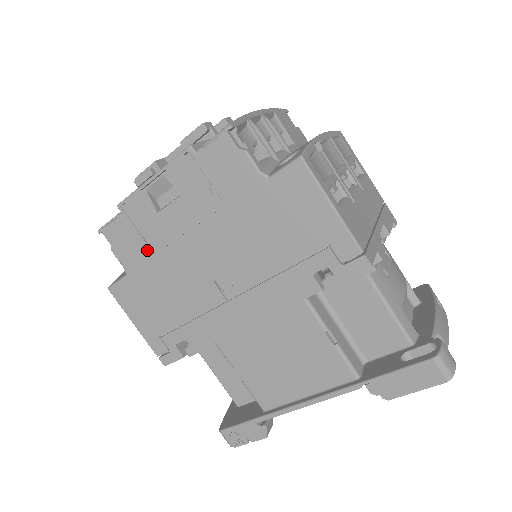
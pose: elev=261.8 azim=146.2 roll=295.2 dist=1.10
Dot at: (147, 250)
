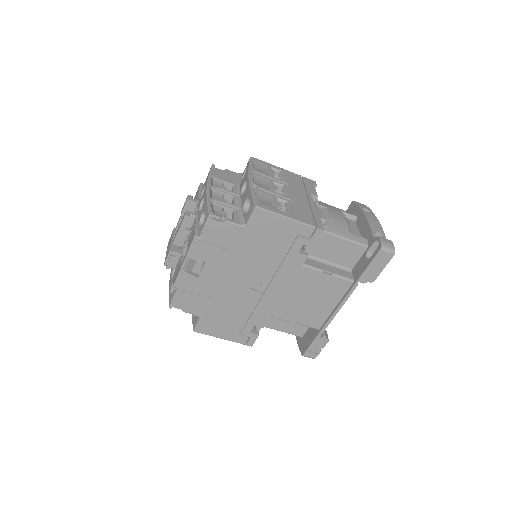
Dot at: (204, 298)
